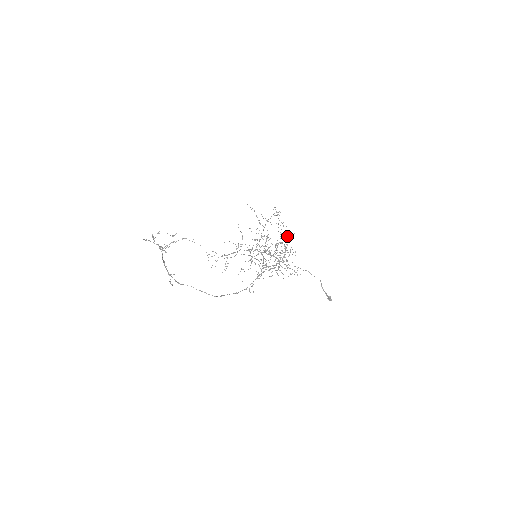
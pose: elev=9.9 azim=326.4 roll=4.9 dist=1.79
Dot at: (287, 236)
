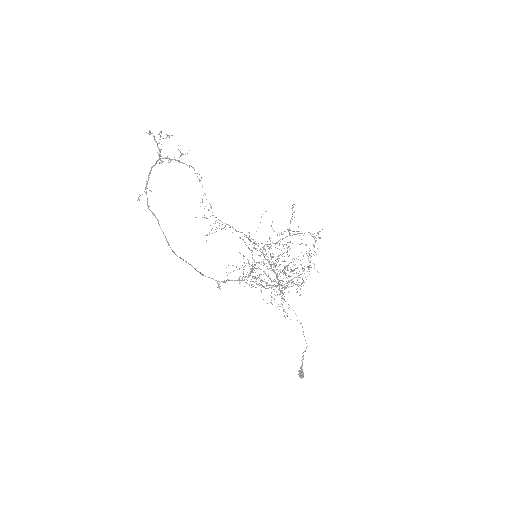
Dot at: (308, 266)
